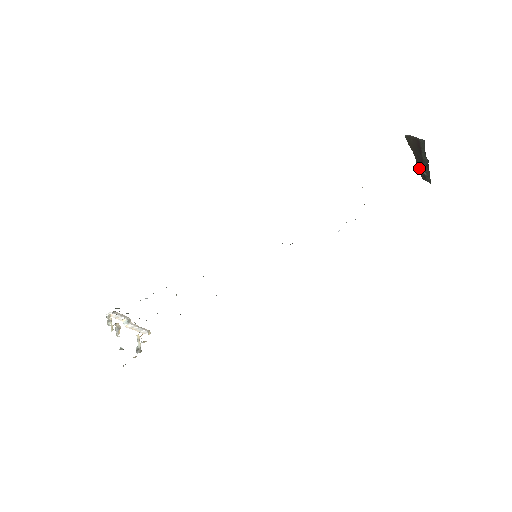
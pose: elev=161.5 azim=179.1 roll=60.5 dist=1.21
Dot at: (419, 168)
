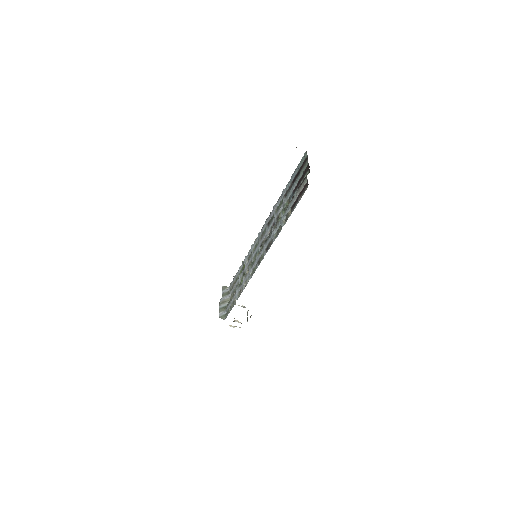
Dot at: occluded
